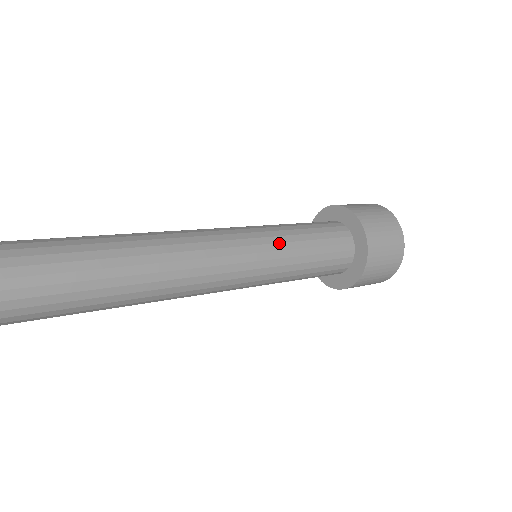
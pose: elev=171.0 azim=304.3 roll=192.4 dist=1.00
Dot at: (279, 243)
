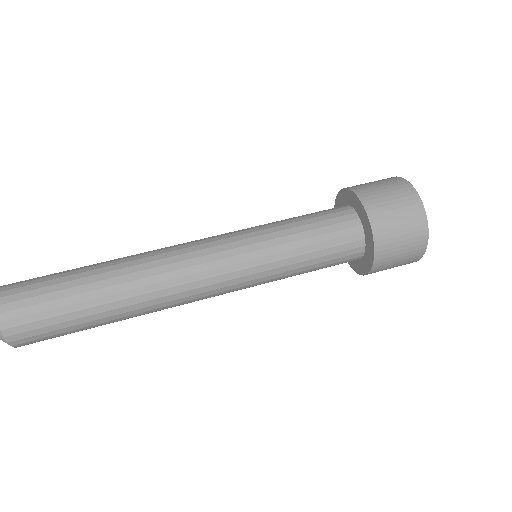
Dot at: (272, 281)
